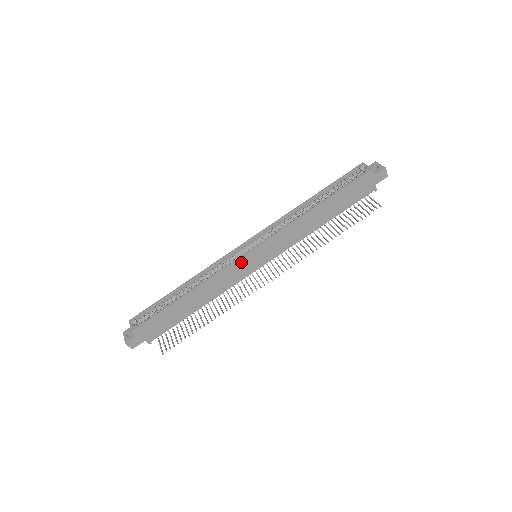
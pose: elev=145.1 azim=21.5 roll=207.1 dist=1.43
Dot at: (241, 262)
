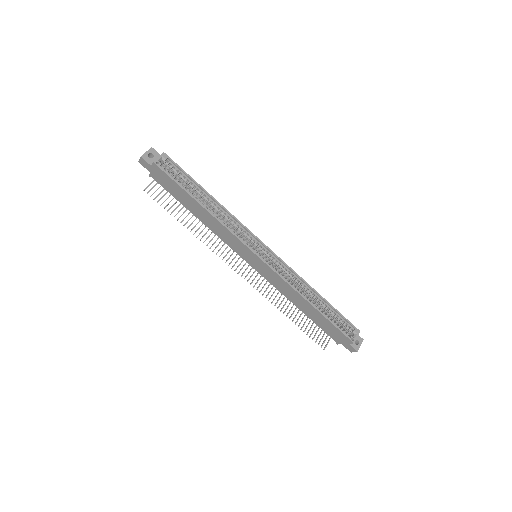
Dot at: (246, 248)
